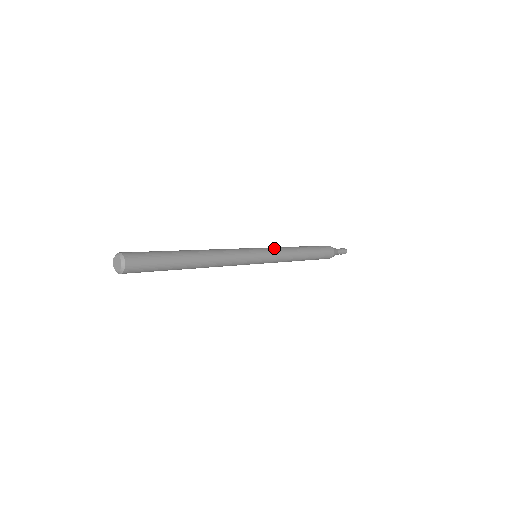
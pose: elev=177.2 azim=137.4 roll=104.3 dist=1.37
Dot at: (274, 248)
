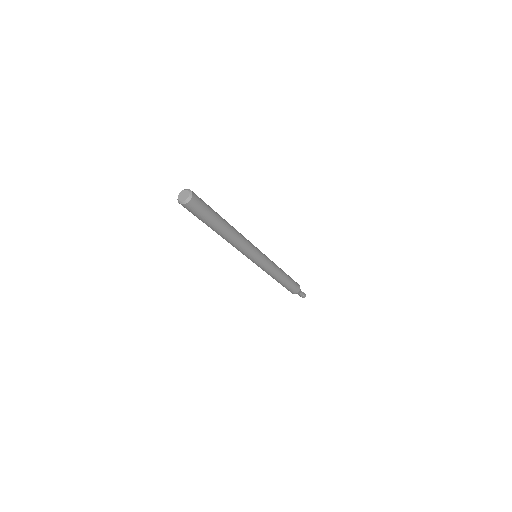
Dot at: occluded
